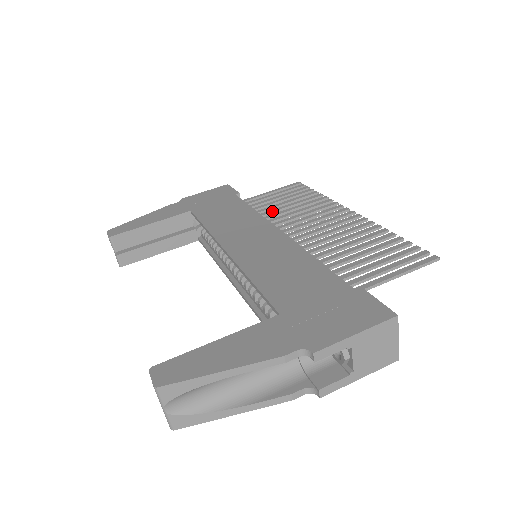
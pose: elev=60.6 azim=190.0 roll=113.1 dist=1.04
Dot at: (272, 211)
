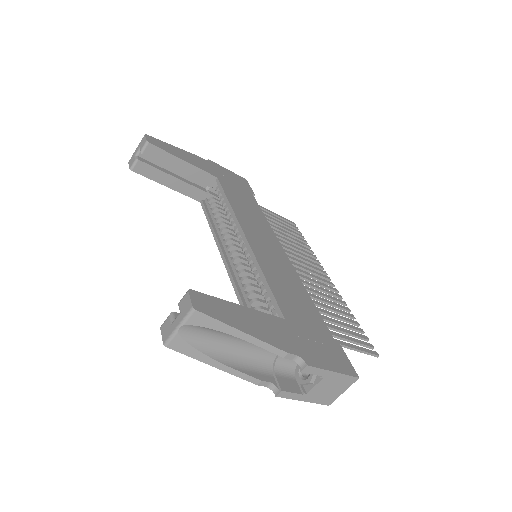
Dot at: (275, 230)
